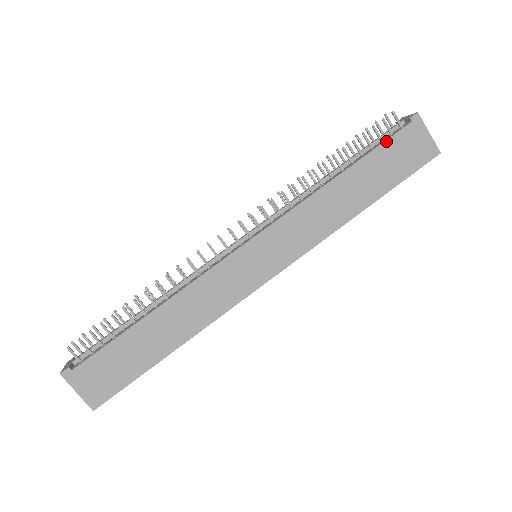
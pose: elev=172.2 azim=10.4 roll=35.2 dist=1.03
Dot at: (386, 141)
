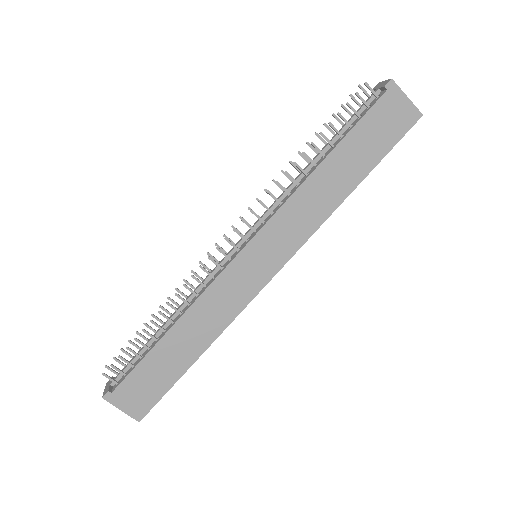
Dot at: (363, 117)
